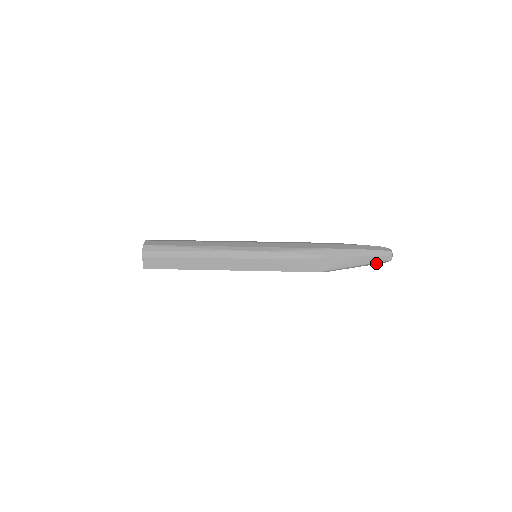
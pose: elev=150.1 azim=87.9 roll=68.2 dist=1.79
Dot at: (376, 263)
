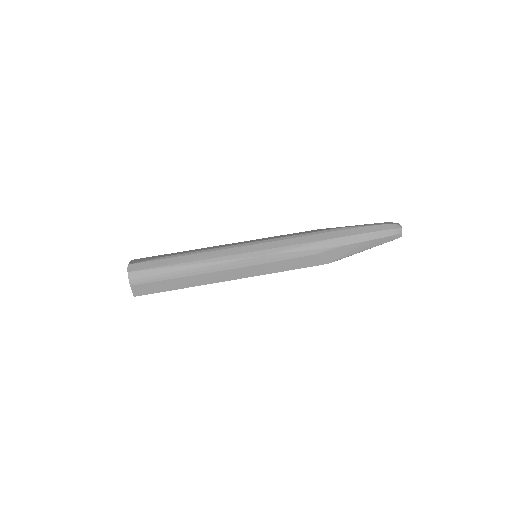
Dot at: (386, 242)
